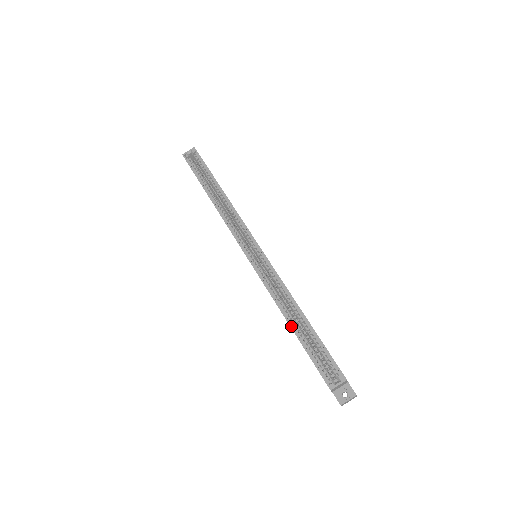
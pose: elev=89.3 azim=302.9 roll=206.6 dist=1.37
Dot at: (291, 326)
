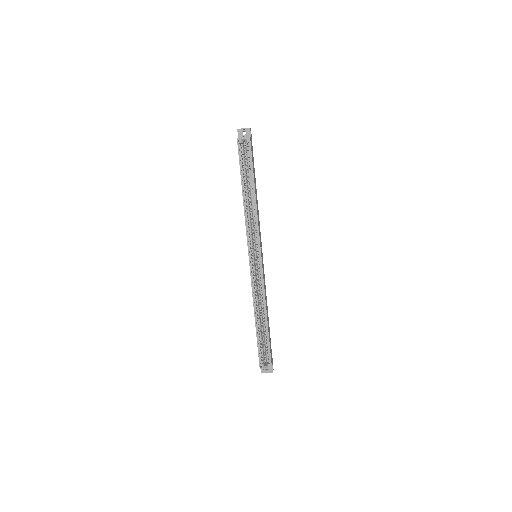
Dot at: (256, 323)
